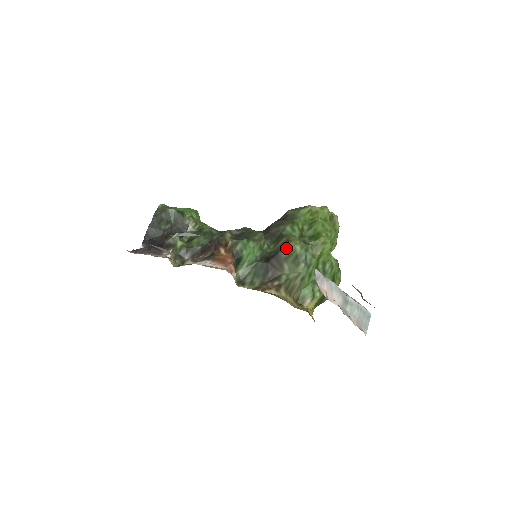
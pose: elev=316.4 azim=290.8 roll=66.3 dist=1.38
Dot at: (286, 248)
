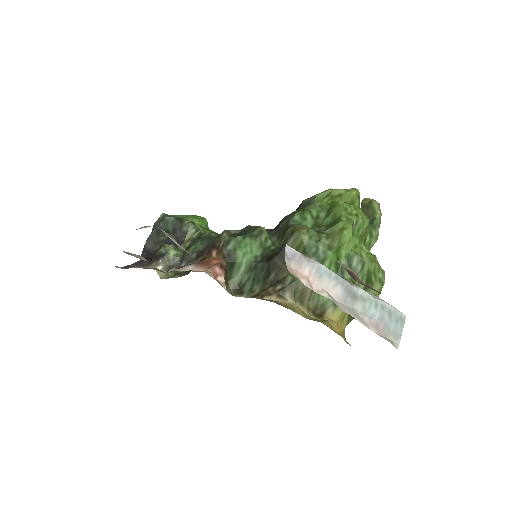
Dot at: (291, 241)
